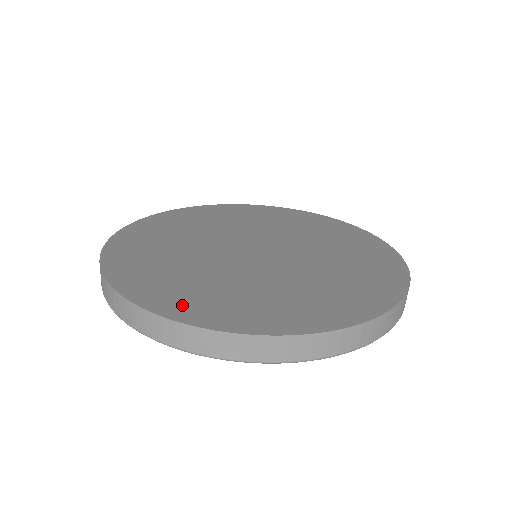
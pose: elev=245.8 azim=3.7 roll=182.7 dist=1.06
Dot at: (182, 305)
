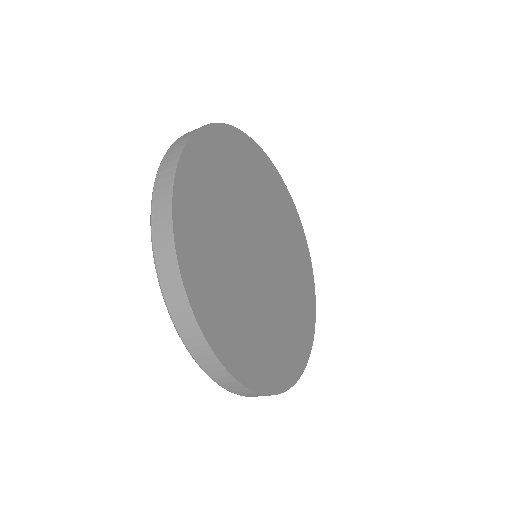
Dot at: (267, 374)
